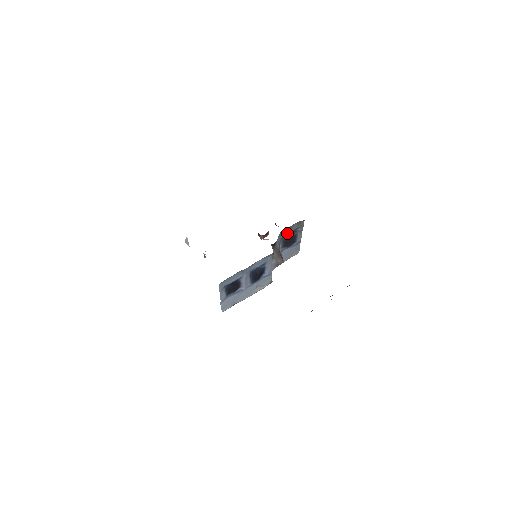
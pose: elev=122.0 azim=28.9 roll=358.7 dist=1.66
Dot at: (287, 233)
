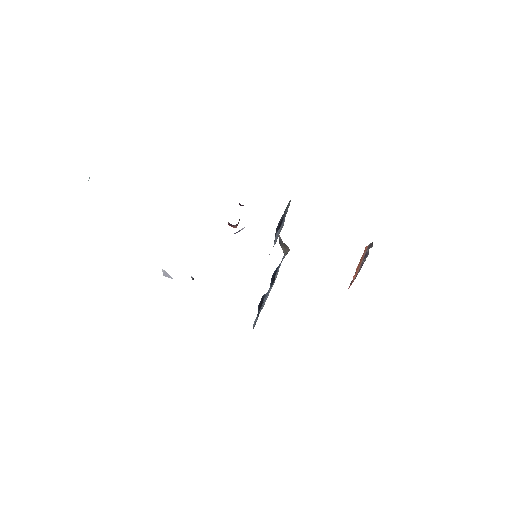
Dot at: occluded
